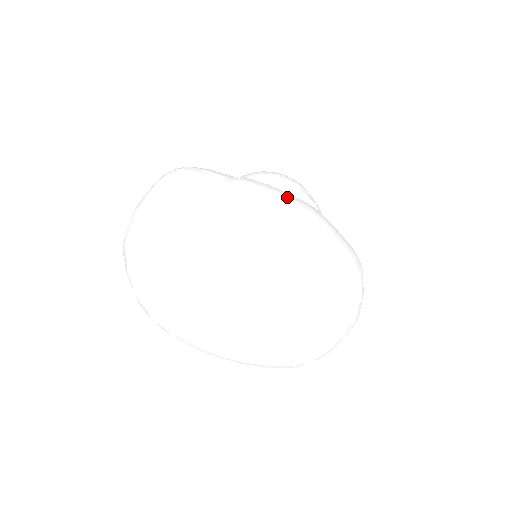
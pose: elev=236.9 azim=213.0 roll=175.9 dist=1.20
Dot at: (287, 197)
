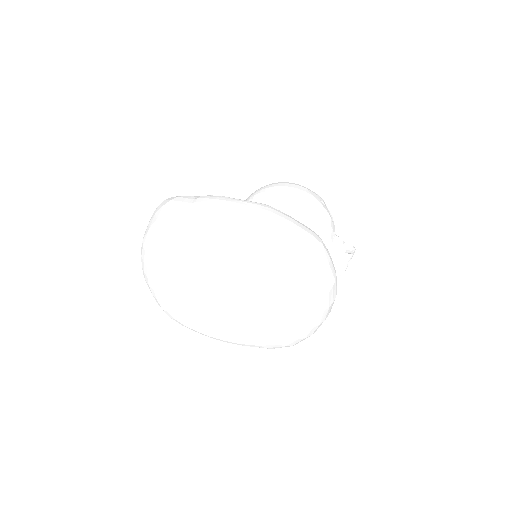
Dot at: (232, 203)
